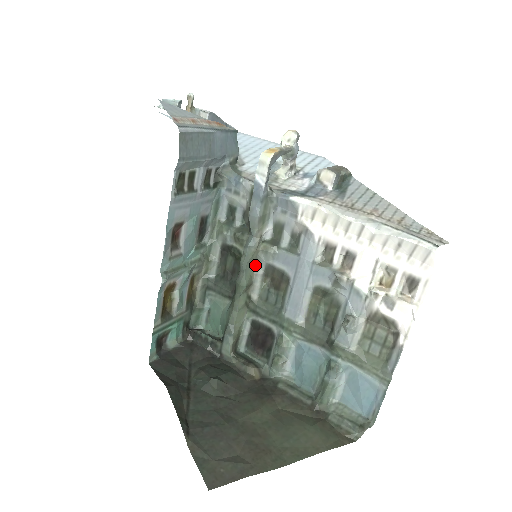
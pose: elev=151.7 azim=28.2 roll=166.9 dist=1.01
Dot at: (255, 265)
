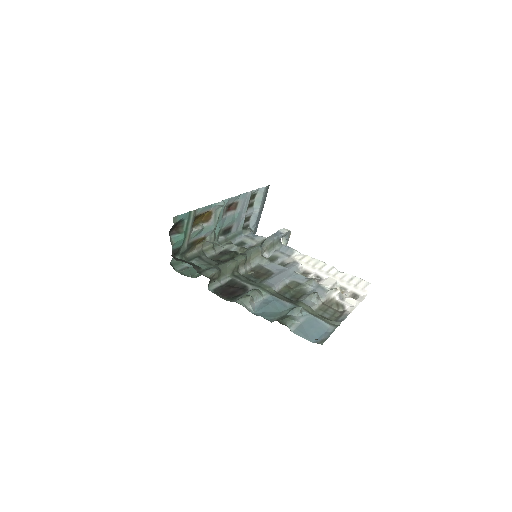
Dot at: (249, 261)
